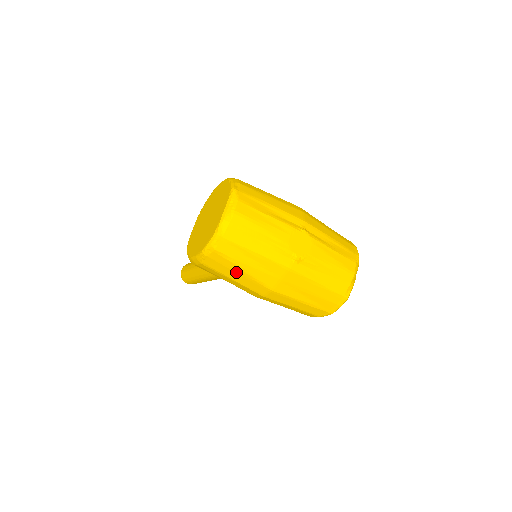
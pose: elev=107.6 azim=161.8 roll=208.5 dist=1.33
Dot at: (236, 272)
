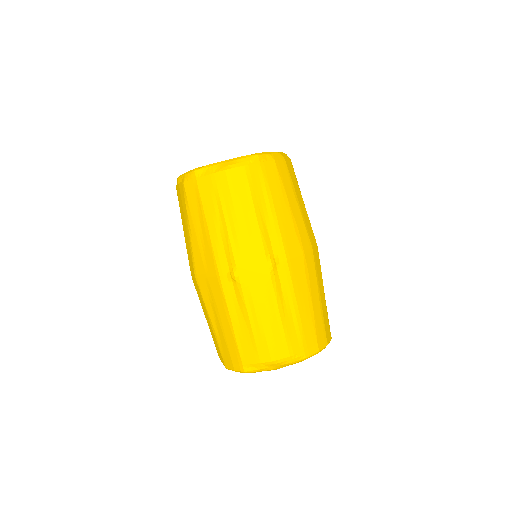
Dot at: (186, 225)
